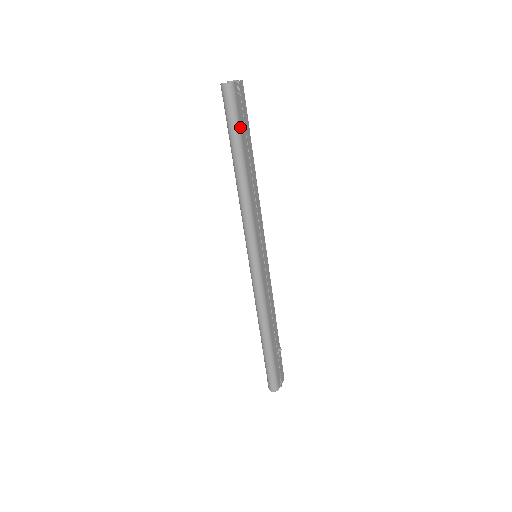
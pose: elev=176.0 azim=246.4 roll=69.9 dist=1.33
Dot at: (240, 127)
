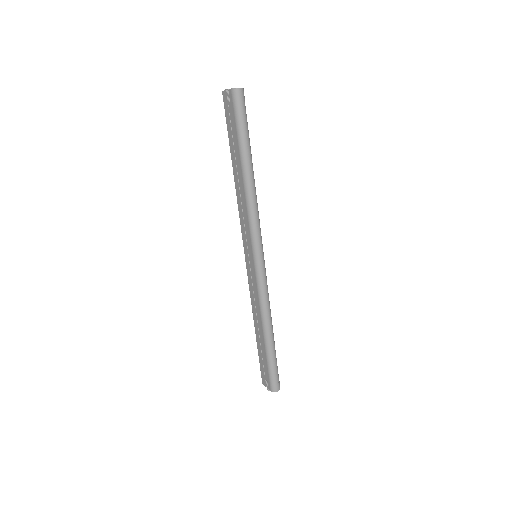
Dot at: (247, 130)
